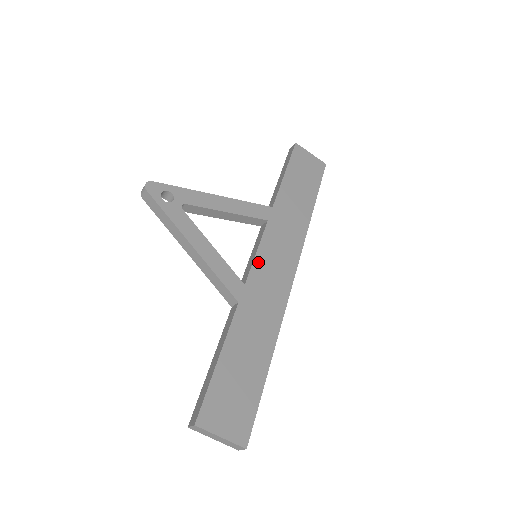
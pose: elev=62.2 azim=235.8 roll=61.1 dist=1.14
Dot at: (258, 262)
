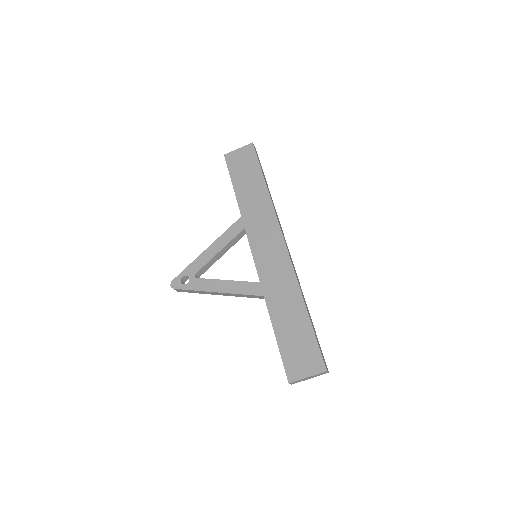
Dot at: (258, 260)
